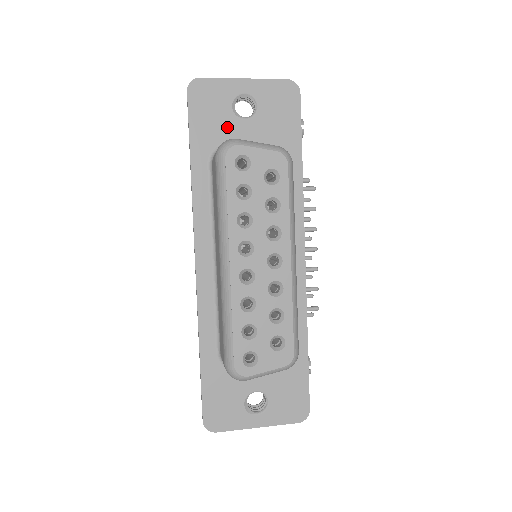
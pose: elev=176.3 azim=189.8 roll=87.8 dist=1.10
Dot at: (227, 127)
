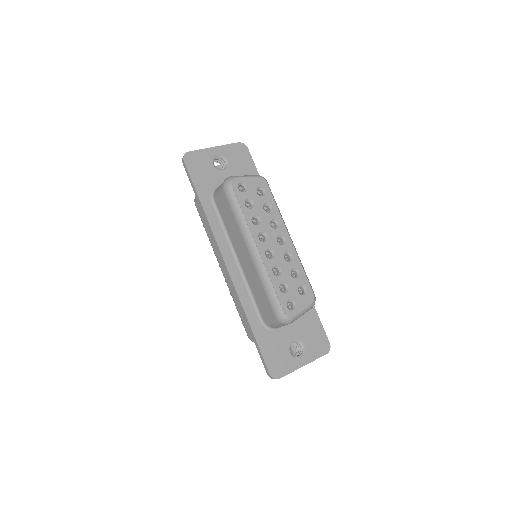
Dot at: (215, 177)
